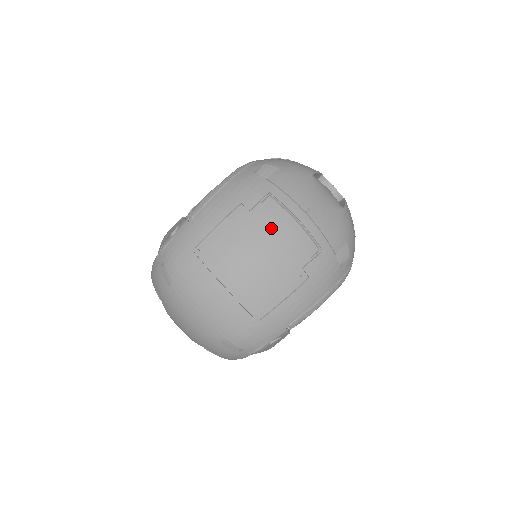
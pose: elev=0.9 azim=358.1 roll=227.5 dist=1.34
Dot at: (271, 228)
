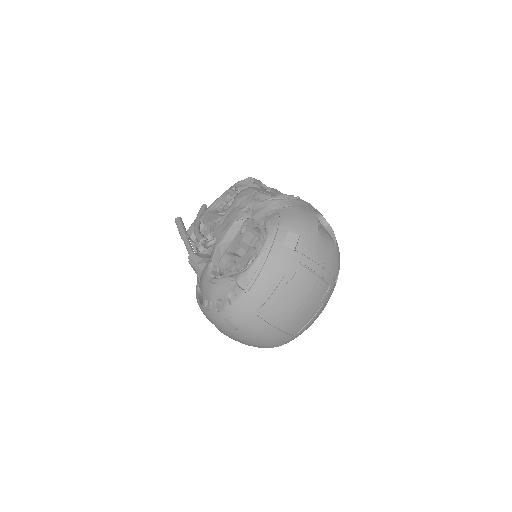
Dot at: (305, 288)
